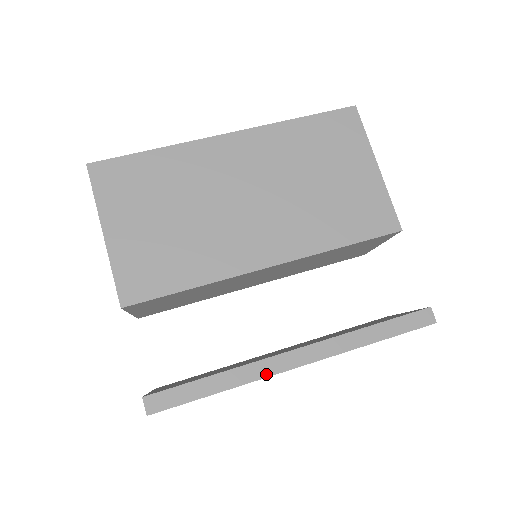
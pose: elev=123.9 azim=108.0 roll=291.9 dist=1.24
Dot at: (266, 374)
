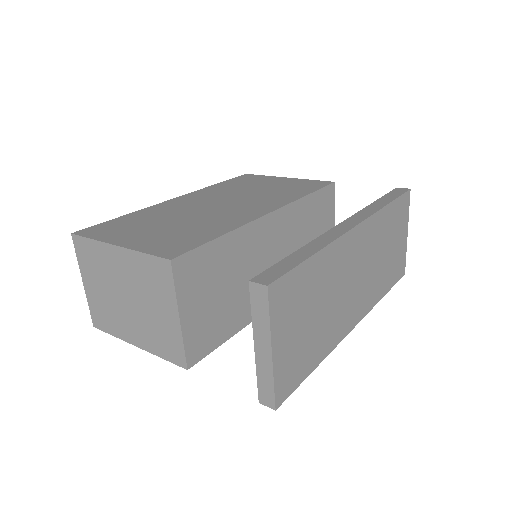
Dot at: (338, 235)
